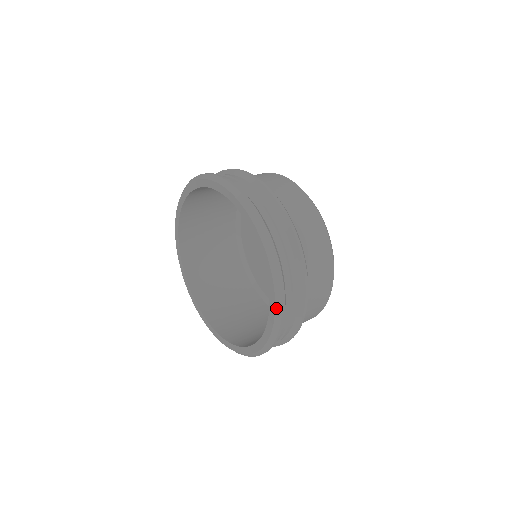
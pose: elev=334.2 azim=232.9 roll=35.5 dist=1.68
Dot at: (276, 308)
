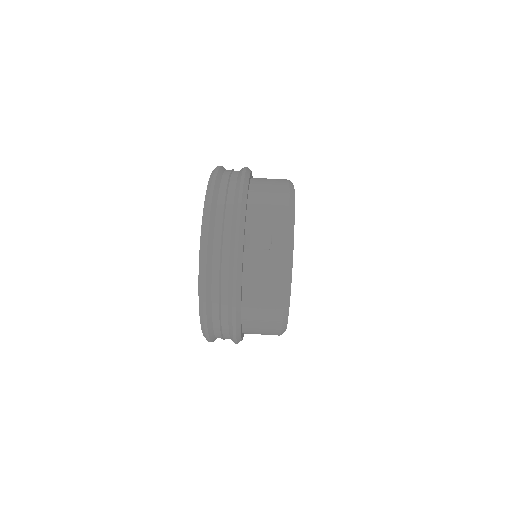
Dot at: occluded
